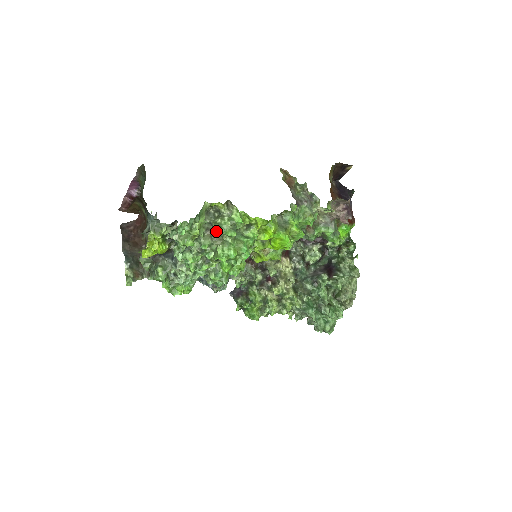
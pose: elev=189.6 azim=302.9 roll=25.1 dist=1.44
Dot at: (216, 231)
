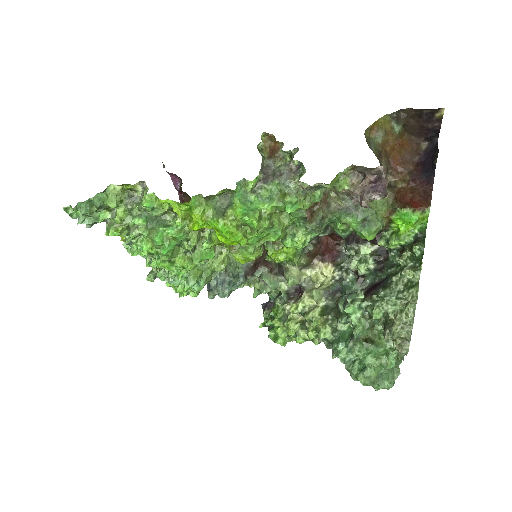
Dot at: occluded
